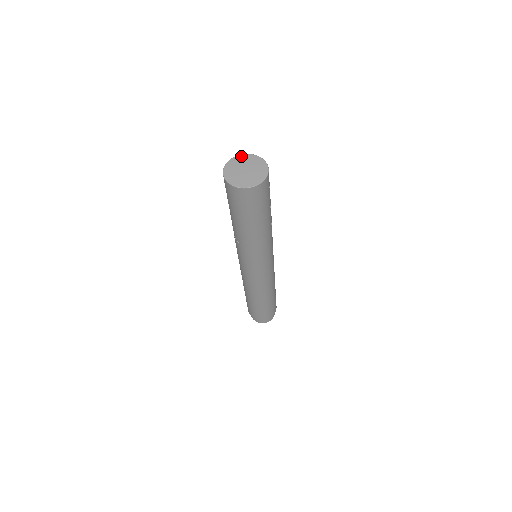
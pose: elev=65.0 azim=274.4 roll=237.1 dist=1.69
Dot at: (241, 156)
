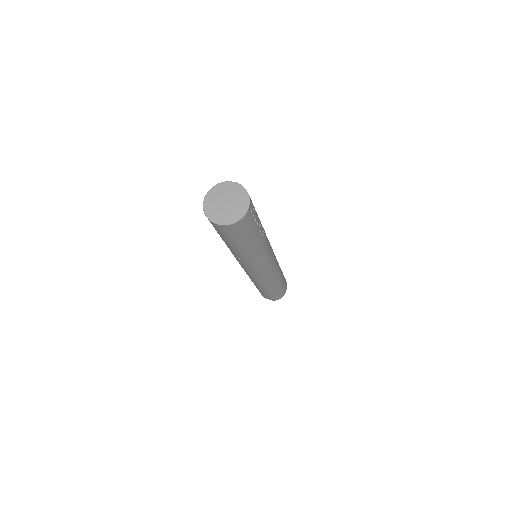
Dot at: (222, 184)
